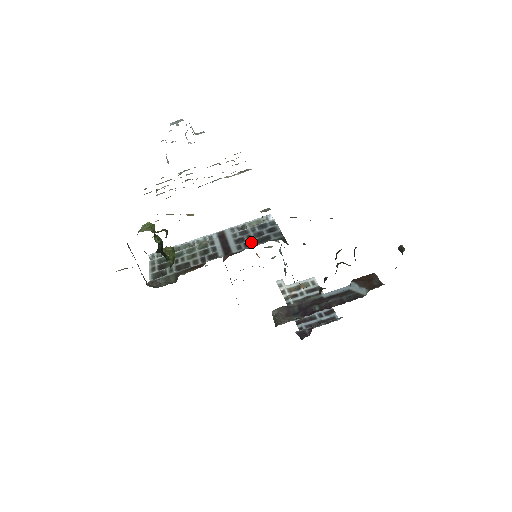
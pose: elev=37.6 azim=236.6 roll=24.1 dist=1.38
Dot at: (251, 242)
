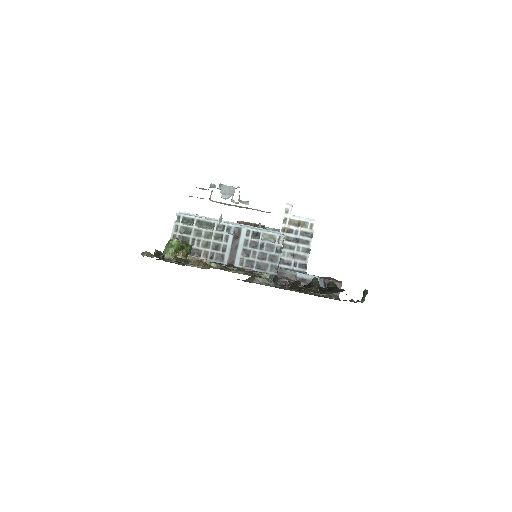
Dot at: (252, 263)
